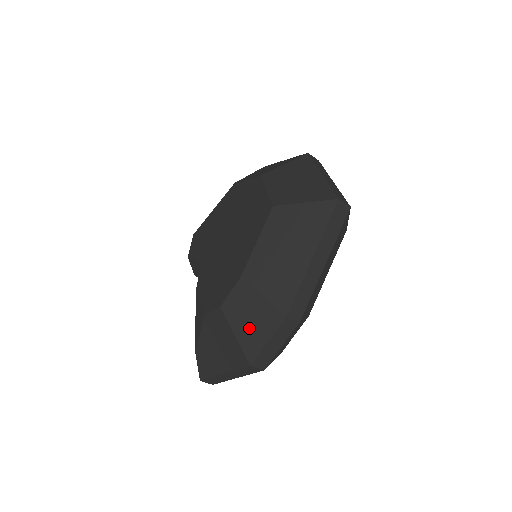
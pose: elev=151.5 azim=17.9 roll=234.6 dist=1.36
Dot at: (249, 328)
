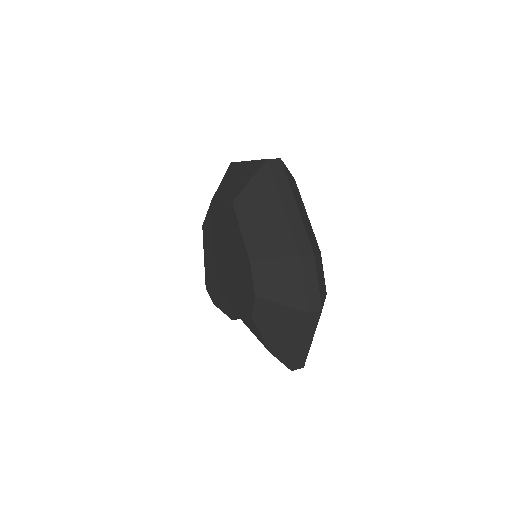
Dot at: (285, 289)
